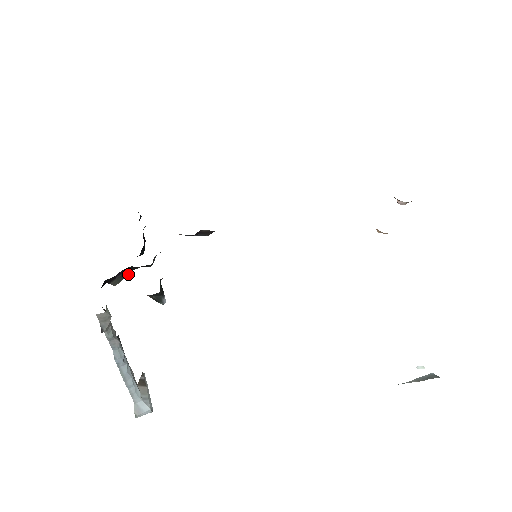
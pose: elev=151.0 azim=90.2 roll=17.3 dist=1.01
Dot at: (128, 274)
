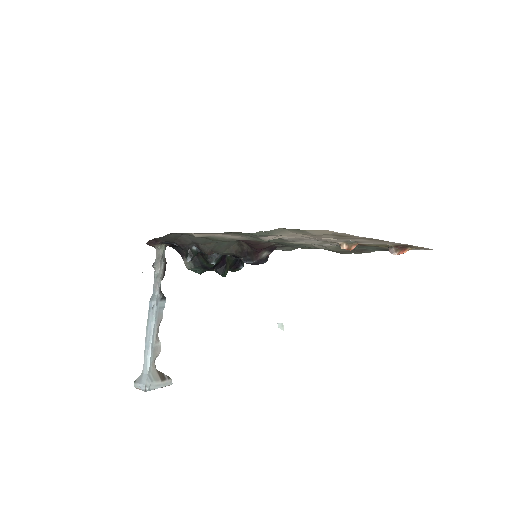
Dot at: (201, 272)
